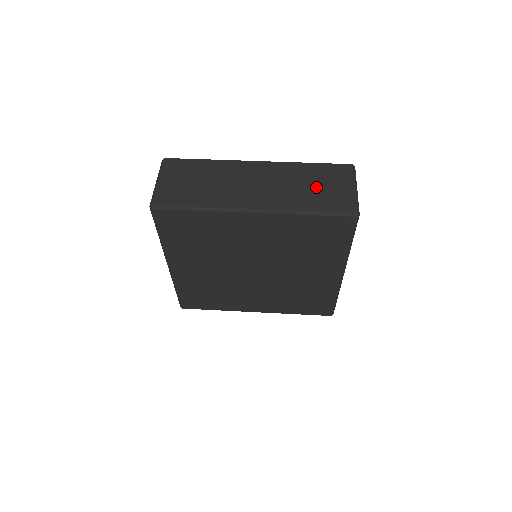
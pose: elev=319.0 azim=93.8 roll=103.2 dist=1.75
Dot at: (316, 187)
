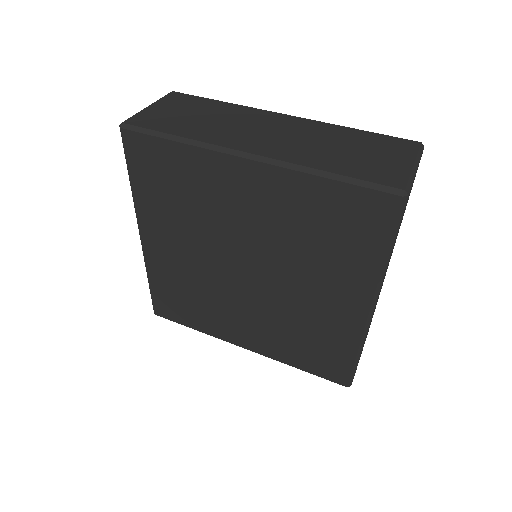
Dot at: (354, 152)
